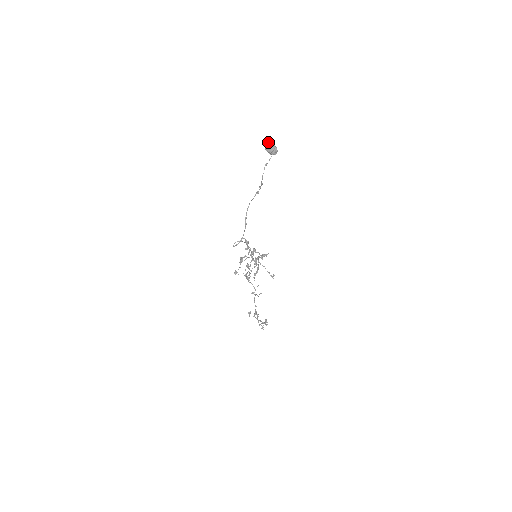
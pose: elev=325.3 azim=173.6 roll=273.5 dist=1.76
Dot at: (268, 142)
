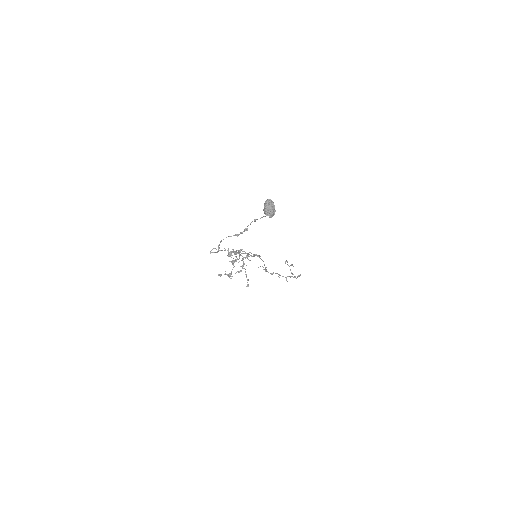
Dot at: (268, 202)
